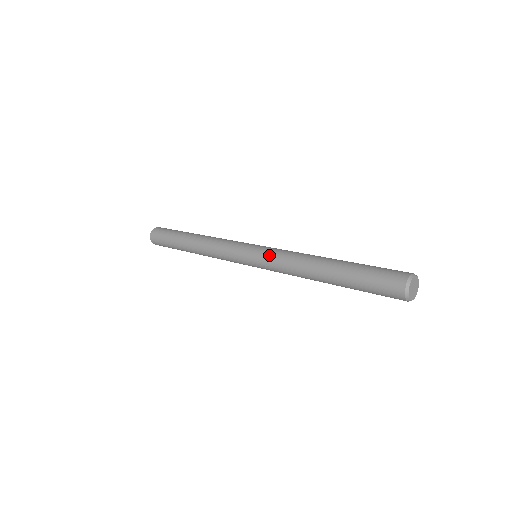
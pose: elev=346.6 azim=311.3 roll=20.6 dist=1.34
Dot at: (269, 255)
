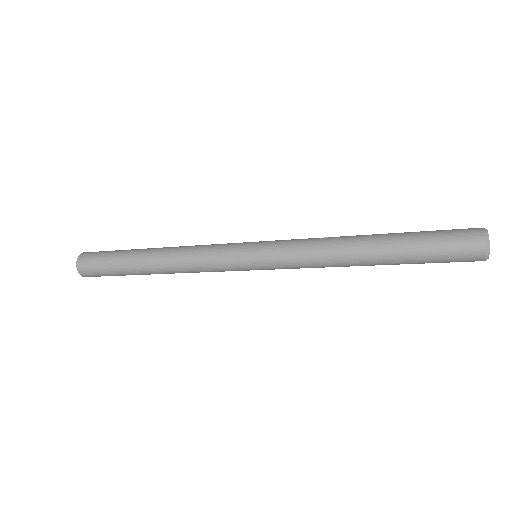
Dot at: (283, 258)
